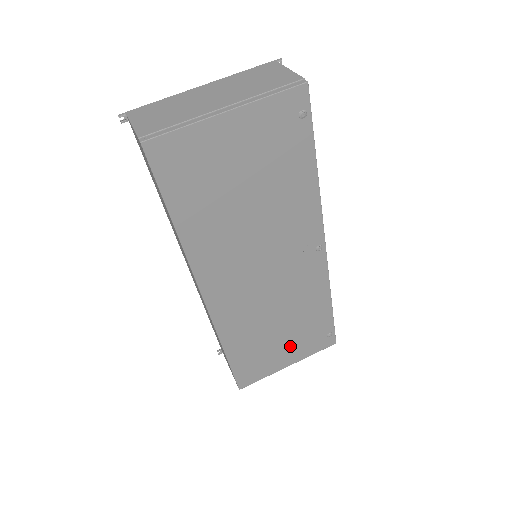
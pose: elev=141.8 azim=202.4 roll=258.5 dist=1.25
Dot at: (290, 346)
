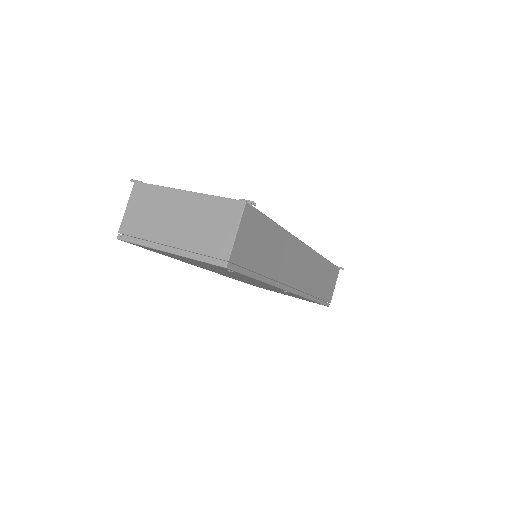
Dot at: (286, 294)
